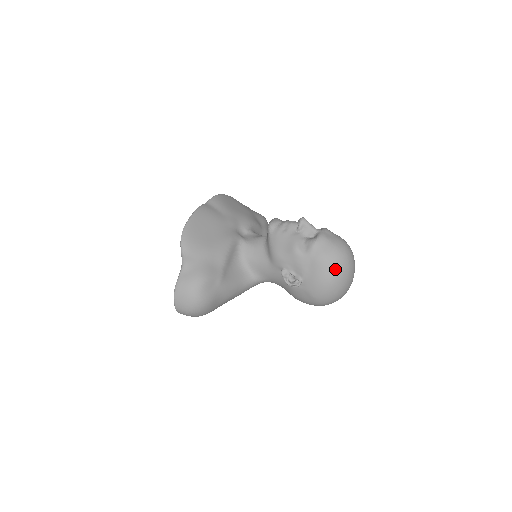
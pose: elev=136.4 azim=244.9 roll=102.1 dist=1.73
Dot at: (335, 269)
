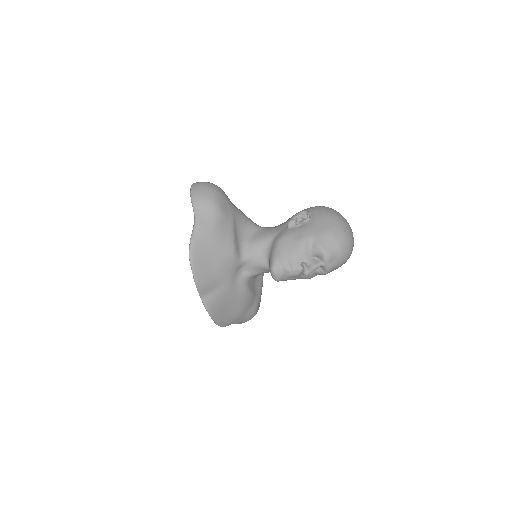
Dot at: occluded
